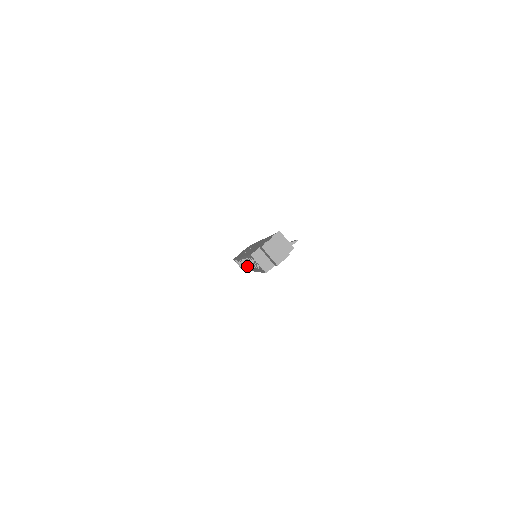
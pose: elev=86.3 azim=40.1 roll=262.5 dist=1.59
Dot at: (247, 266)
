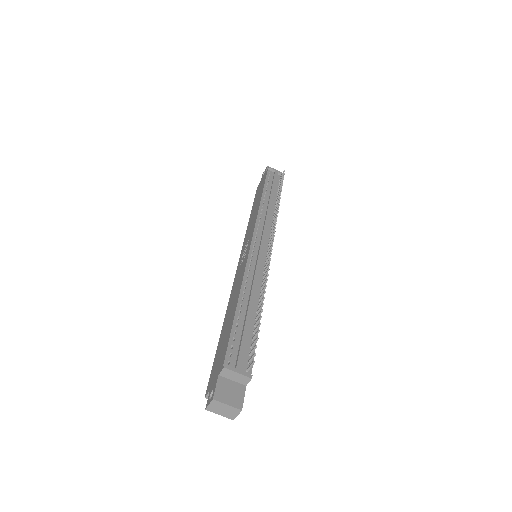
Dot at: occluded
